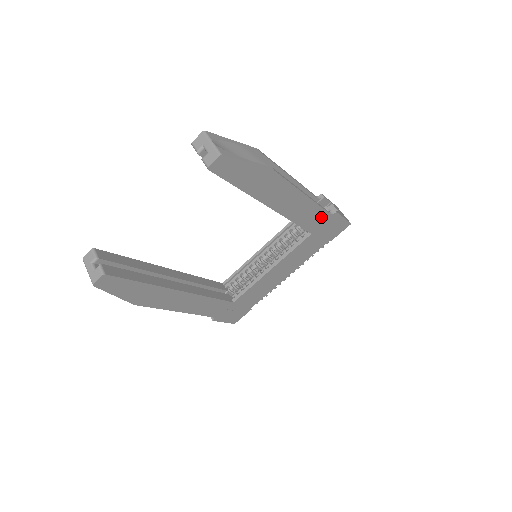
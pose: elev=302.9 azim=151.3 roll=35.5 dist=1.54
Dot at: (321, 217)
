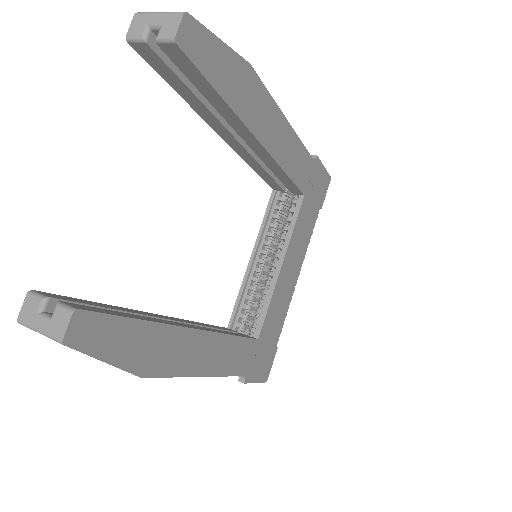
Dot at: (306, 165)
